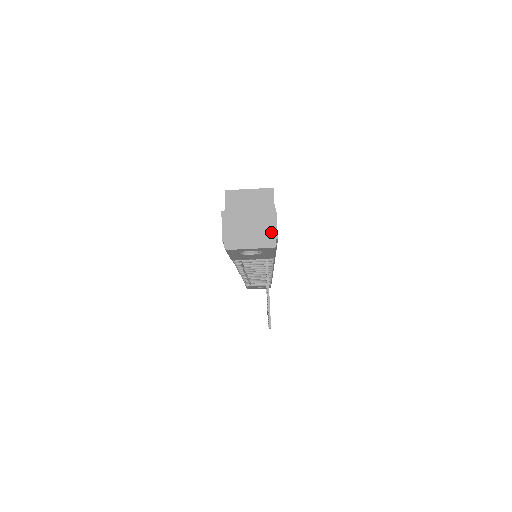
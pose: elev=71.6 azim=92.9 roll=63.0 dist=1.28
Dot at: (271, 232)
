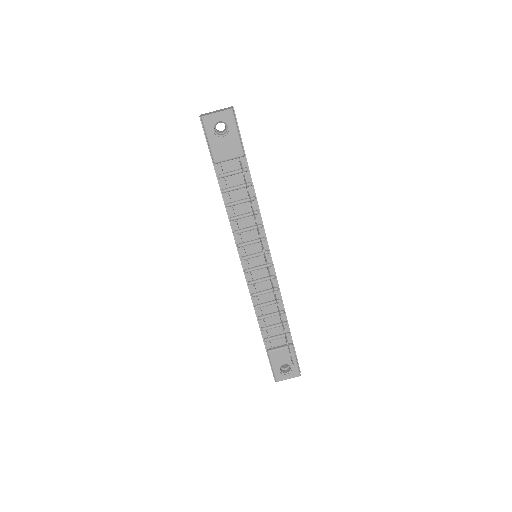
Dot at: occluded
